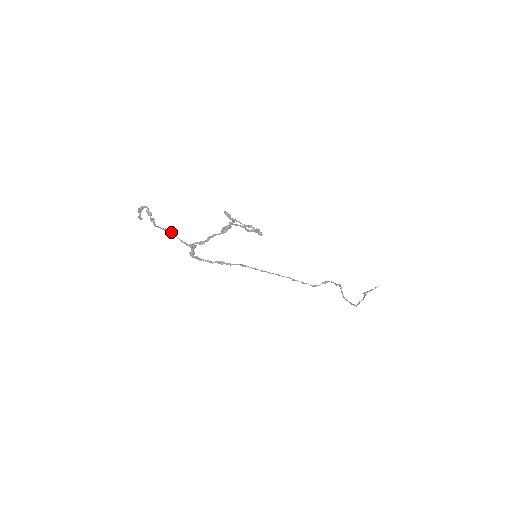
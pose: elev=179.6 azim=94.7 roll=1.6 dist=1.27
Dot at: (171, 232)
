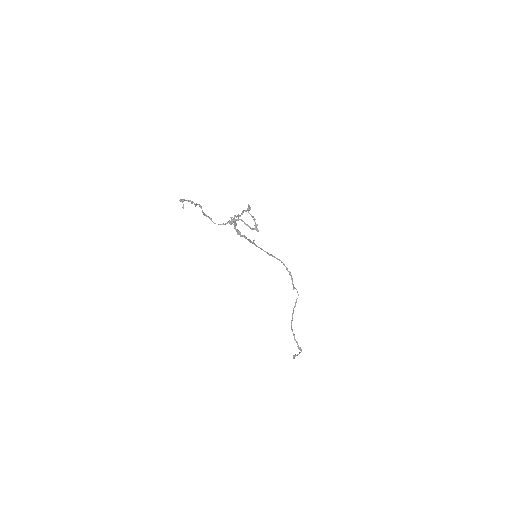
Dot at: (209, 217)
